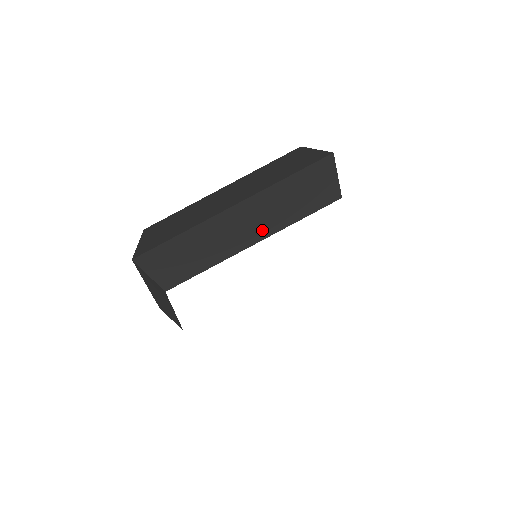
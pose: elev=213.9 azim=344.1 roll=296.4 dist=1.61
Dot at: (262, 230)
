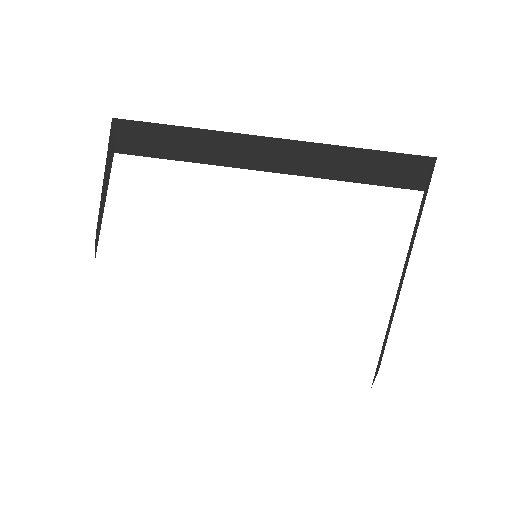
Dot at: (291, 167)
